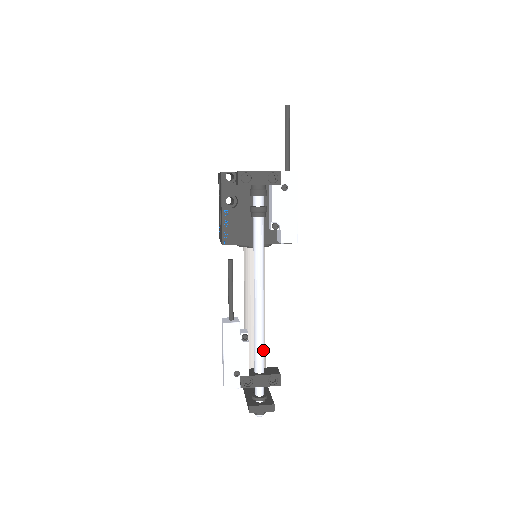
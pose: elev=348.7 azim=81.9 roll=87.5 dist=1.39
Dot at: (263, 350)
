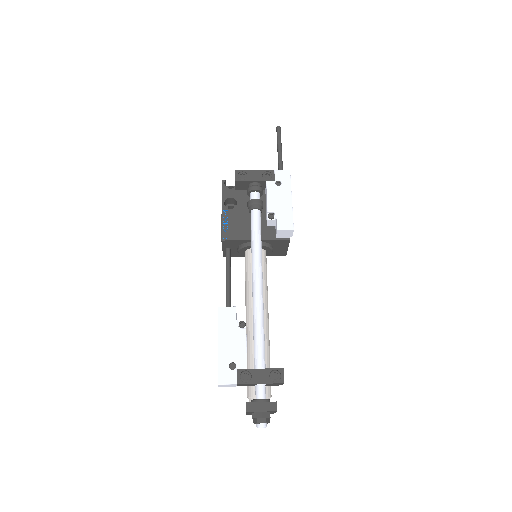
Dot at: (263, 342)
